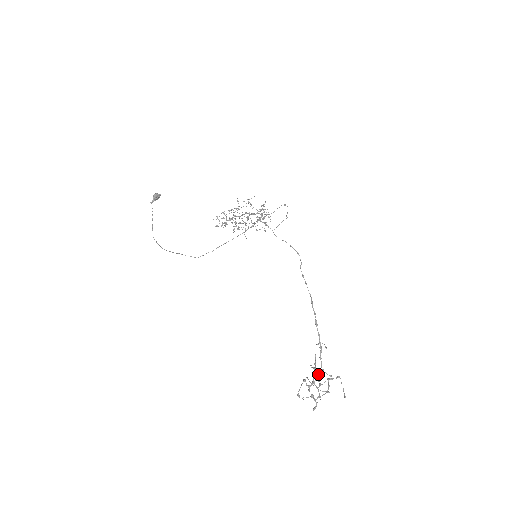
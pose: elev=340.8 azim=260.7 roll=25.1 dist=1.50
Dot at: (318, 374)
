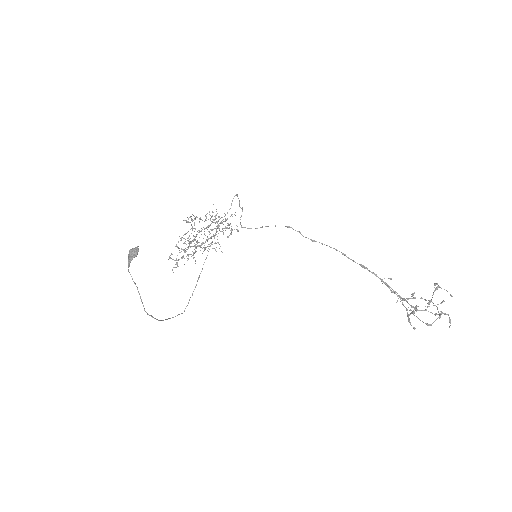
Dot at: occluded
